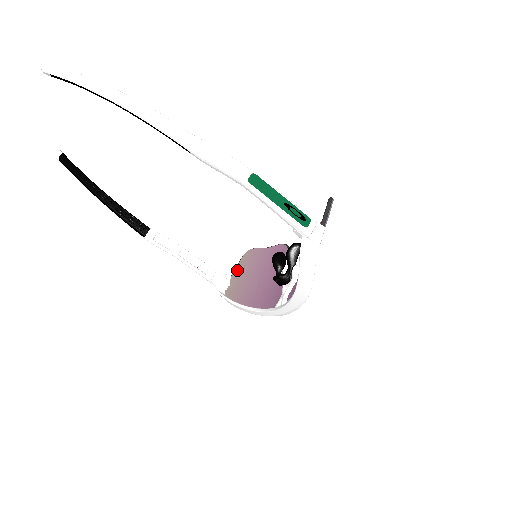
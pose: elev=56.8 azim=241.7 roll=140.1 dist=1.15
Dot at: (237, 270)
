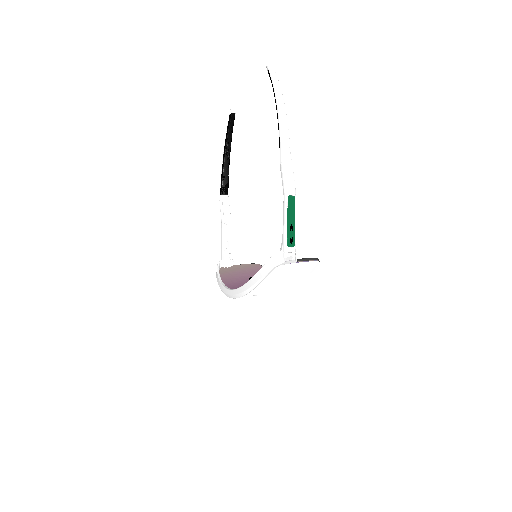
Dot at: (241, 266)
